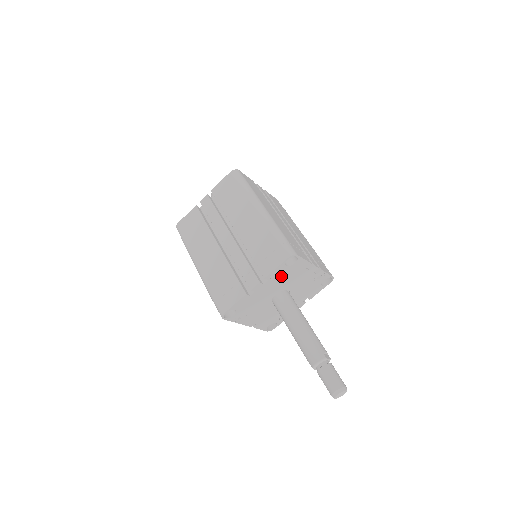
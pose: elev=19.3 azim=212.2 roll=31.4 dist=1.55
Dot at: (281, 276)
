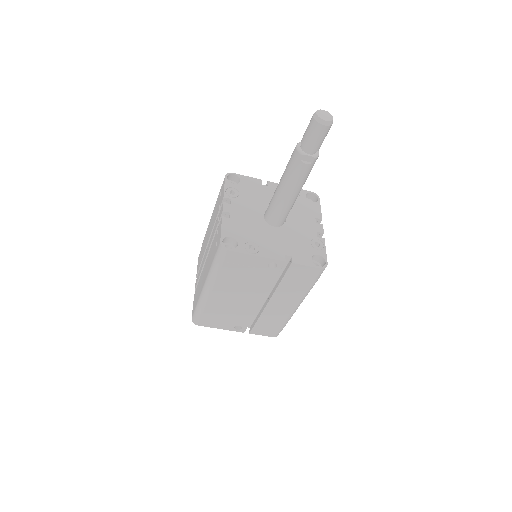
Dot at: (242, 195)
